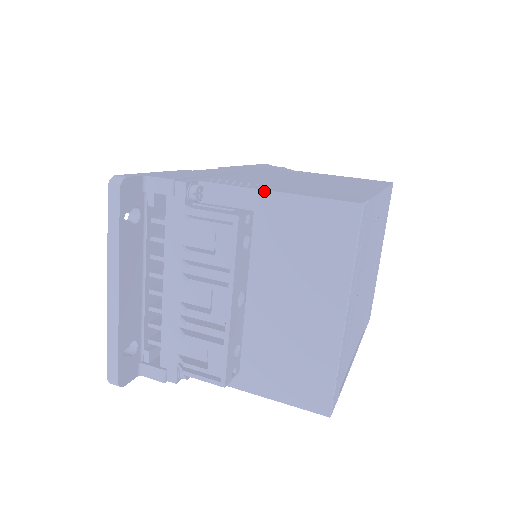
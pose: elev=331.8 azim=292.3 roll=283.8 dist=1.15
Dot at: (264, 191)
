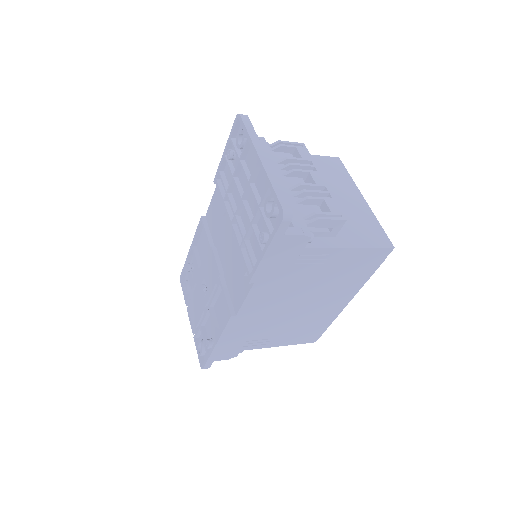
Dot at: occluded
